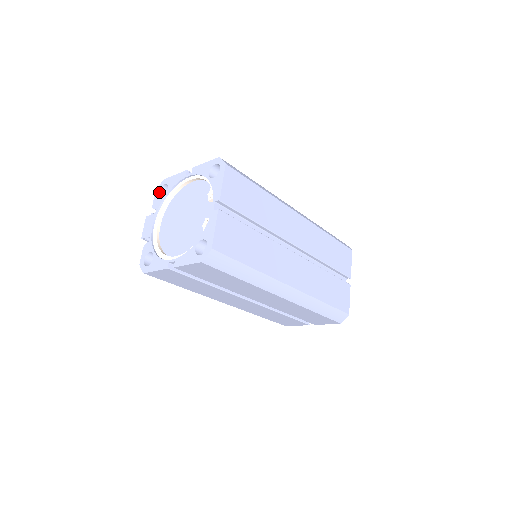
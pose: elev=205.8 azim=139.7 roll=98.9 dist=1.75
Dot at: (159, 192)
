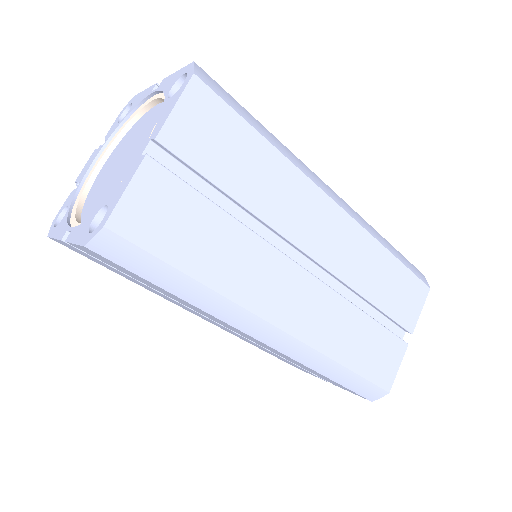
Dot at: (121, 115)
